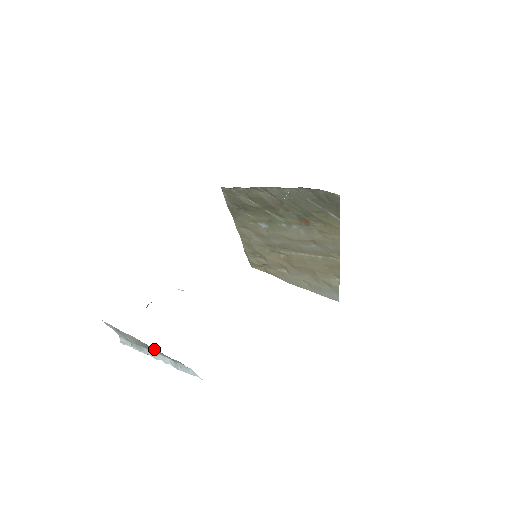
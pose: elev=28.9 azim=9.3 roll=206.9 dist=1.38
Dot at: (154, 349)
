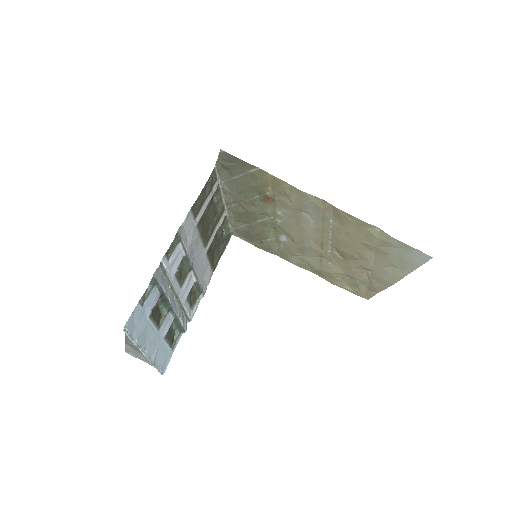
Dot at: (128, 342)
